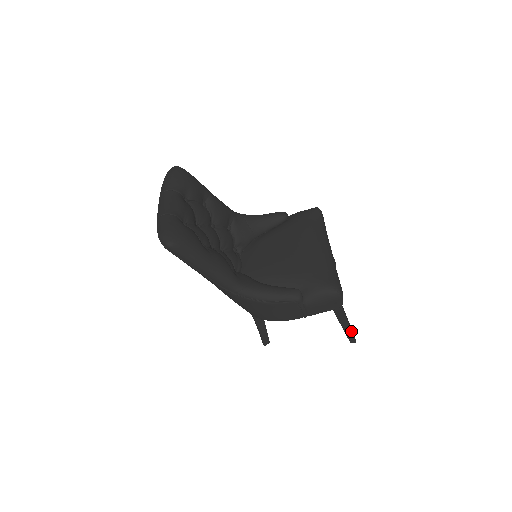
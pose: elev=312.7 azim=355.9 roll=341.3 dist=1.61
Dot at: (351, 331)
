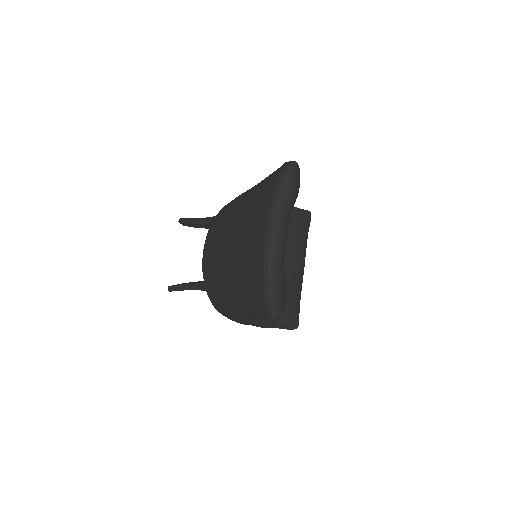
Dot at: occluded
